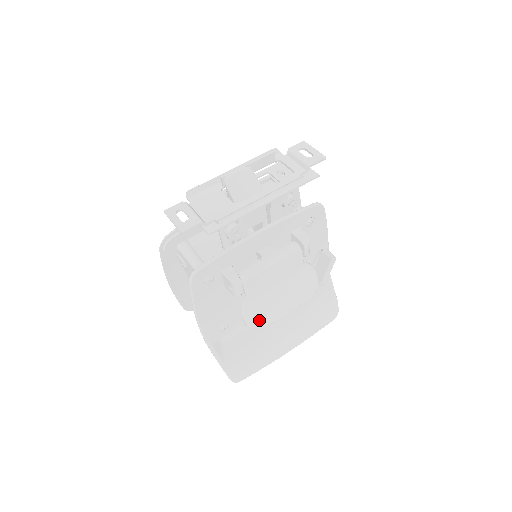
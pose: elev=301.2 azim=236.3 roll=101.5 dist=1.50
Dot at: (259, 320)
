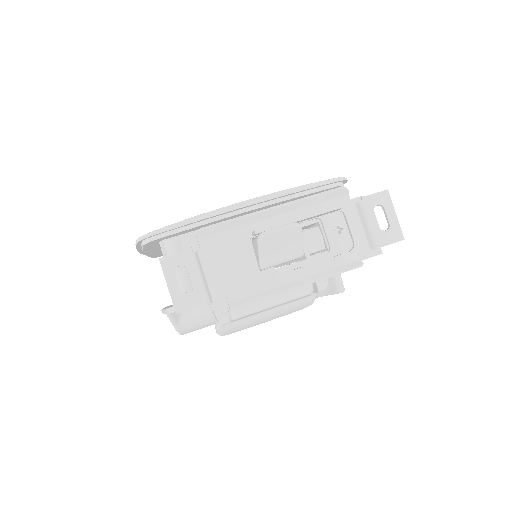
Dot at: (233, 331)
